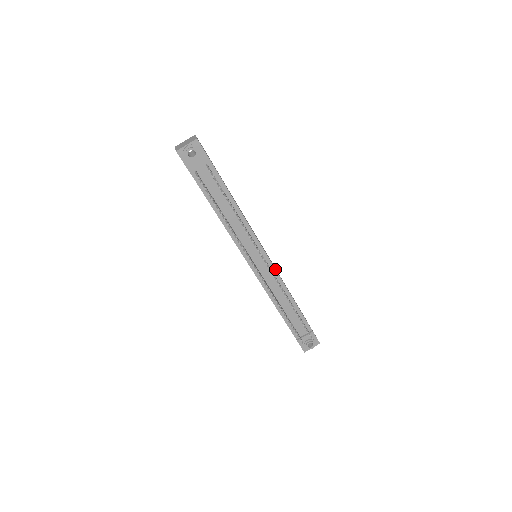
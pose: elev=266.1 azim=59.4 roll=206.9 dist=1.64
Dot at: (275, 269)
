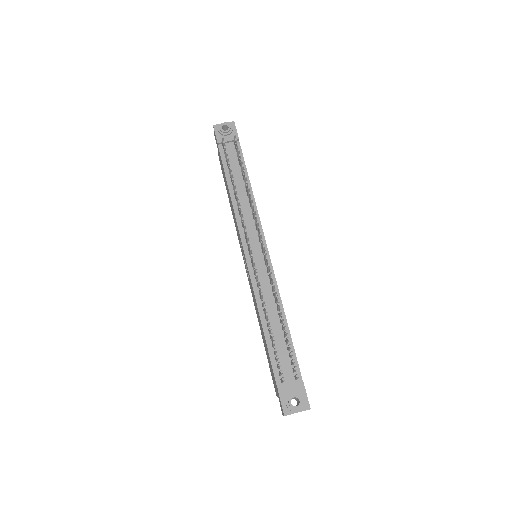
Dot at: (272, 268)
